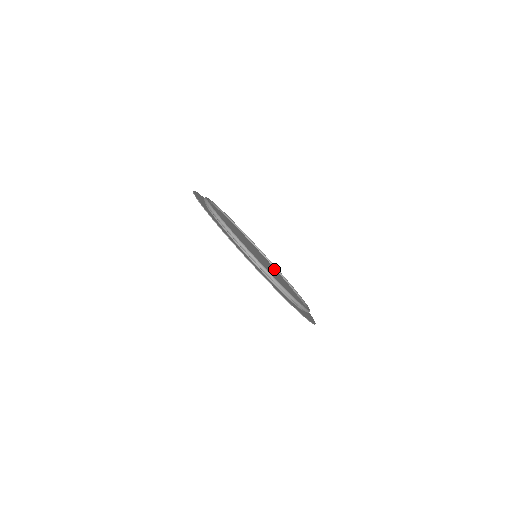
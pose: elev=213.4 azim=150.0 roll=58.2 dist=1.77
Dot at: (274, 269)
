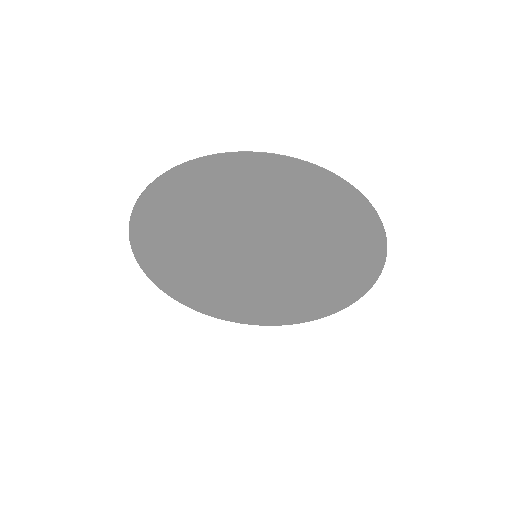
Dot at: occluded
